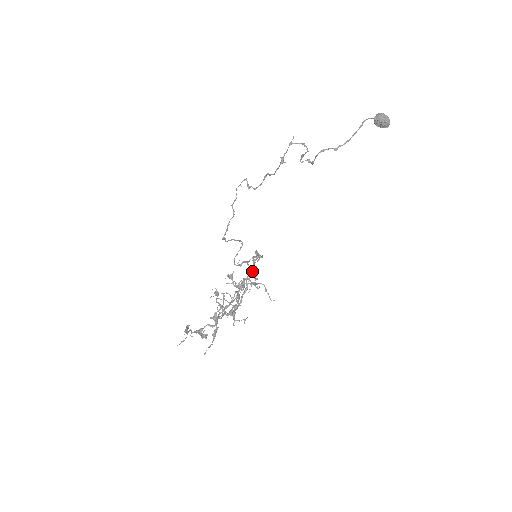
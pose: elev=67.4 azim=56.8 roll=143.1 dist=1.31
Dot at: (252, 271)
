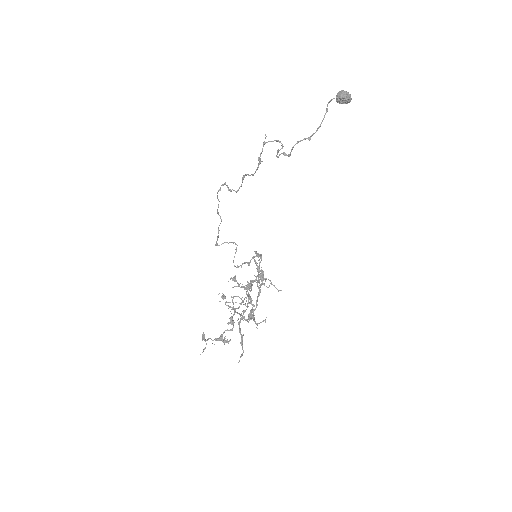
Dot at: occluded
